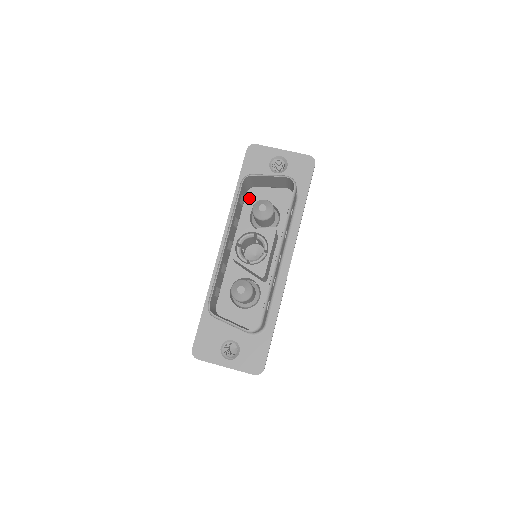
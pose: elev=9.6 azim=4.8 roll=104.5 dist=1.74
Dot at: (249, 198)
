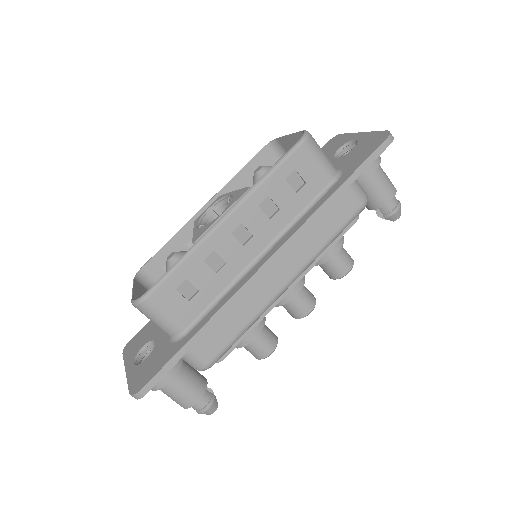
Dot at: occluded
